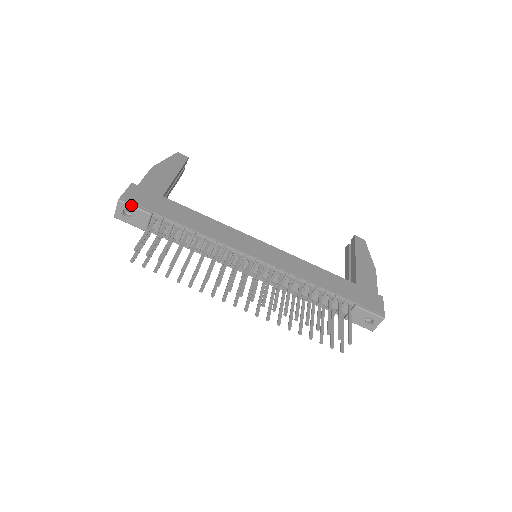
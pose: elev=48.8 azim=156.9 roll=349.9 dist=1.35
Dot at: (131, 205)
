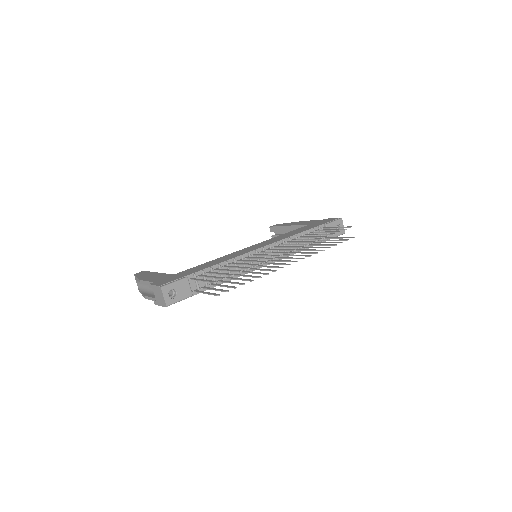
Dot at: (171, 283)
